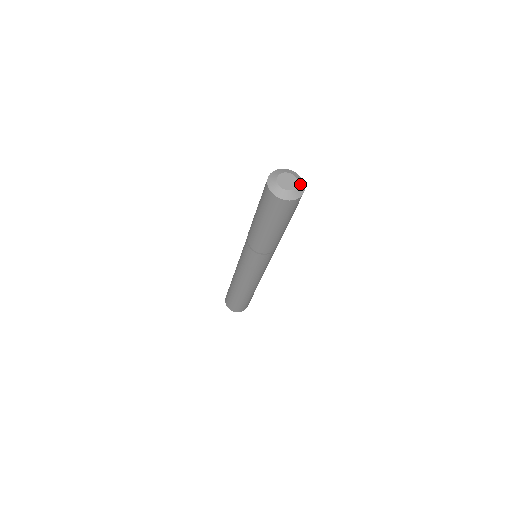
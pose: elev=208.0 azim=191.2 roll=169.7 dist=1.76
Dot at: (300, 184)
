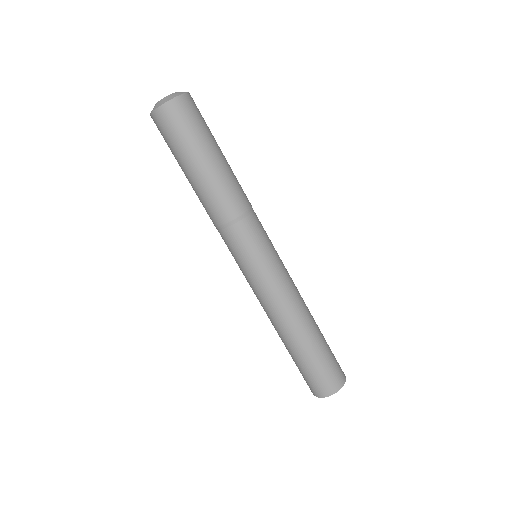
Dot at: occluded
